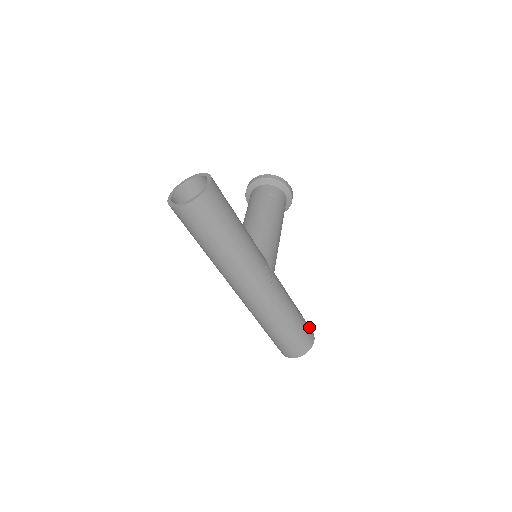
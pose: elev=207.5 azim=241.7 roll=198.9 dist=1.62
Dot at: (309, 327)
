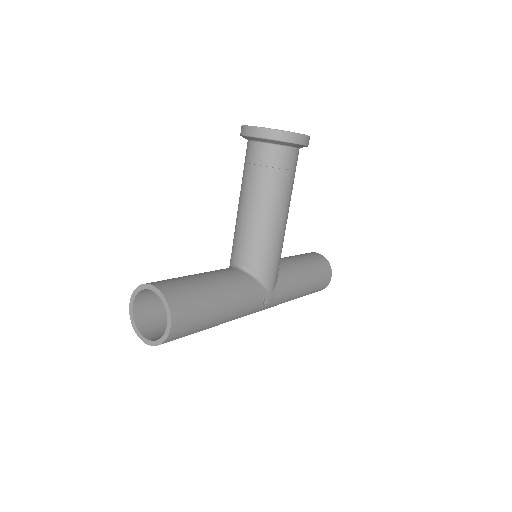
Dot at: (325, 272)
